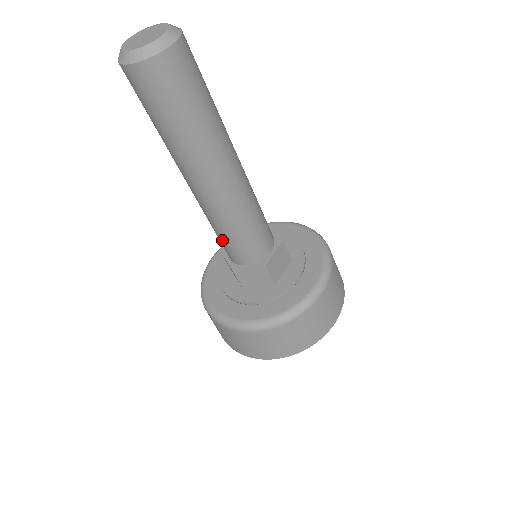
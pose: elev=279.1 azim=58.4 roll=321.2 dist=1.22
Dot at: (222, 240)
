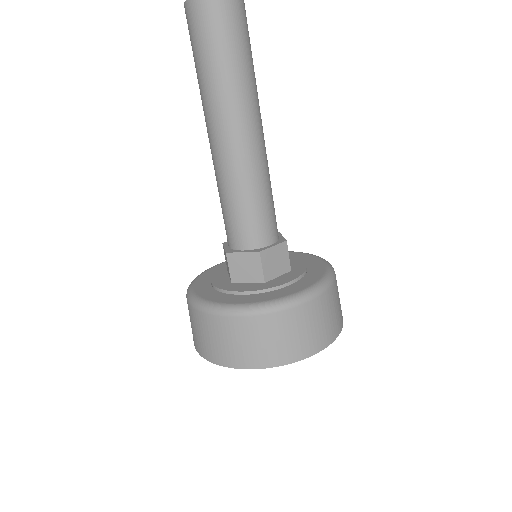
Dot at: (225, 214)
